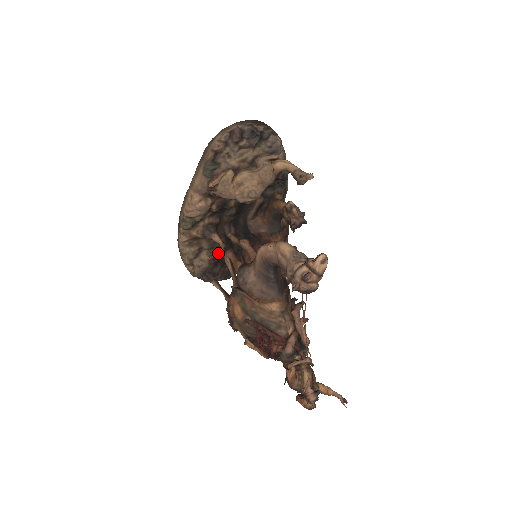
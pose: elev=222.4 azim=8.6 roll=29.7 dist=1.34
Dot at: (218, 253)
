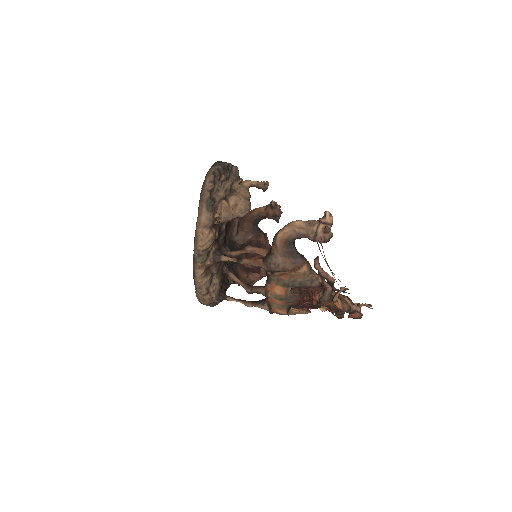
Dot at: (222, 273)
